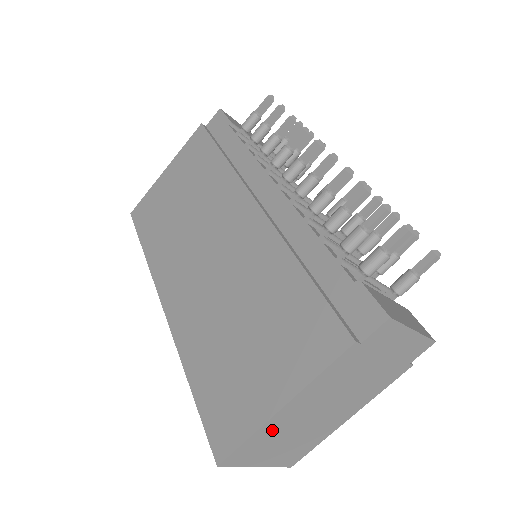
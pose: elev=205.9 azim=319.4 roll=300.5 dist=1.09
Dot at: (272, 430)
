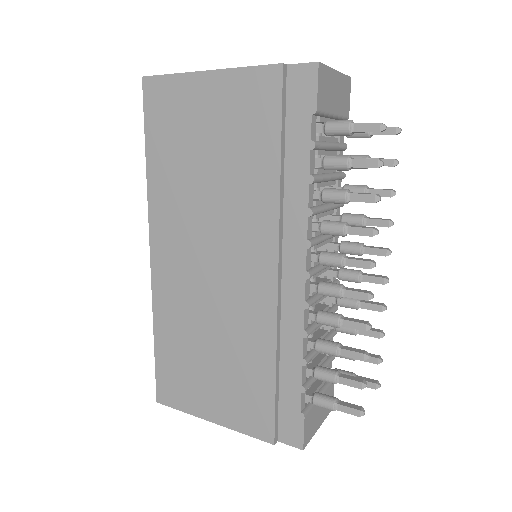
Dot at: occluded
